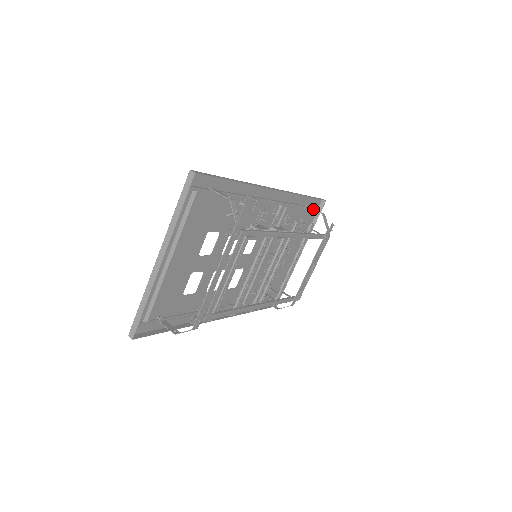
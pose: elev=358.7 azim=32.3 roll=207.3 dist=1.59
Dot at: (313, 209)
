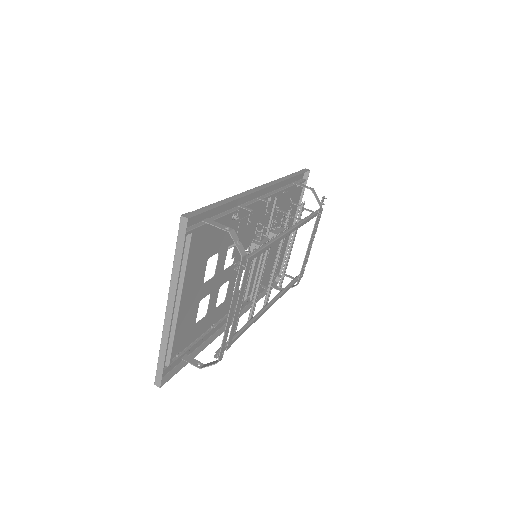
Dot at: occluded
